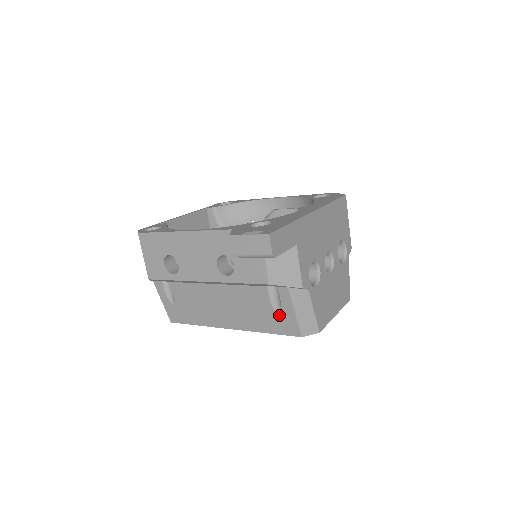
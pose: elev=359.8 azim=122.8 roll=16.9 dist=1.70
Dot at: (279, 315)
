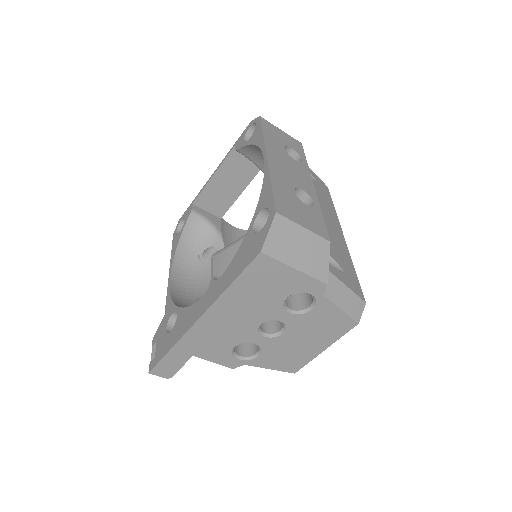
Dot at: occluded
